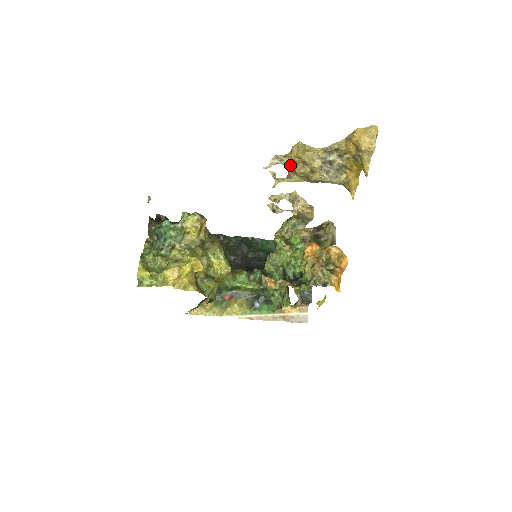
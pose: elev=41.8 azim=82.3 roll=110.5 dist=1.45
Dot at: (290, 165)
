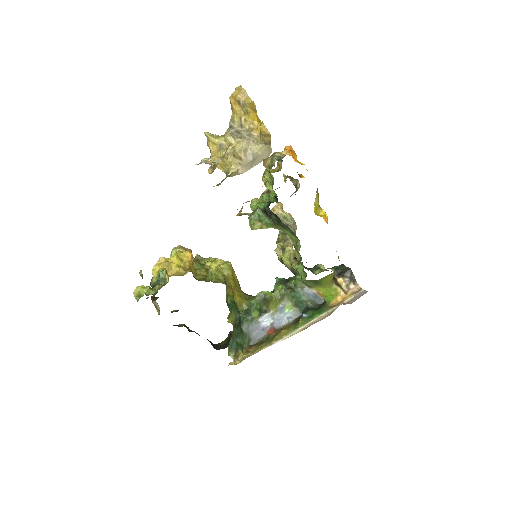
Dot at: (215, 157)
